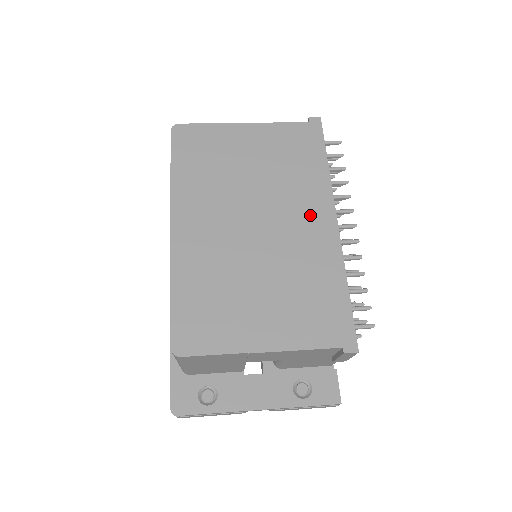
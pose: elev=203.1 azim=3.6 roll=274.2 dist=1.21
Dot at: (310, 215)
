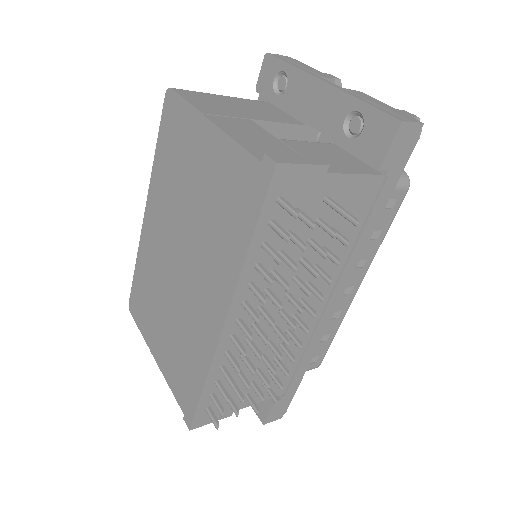
Dot at: (210, 292)
